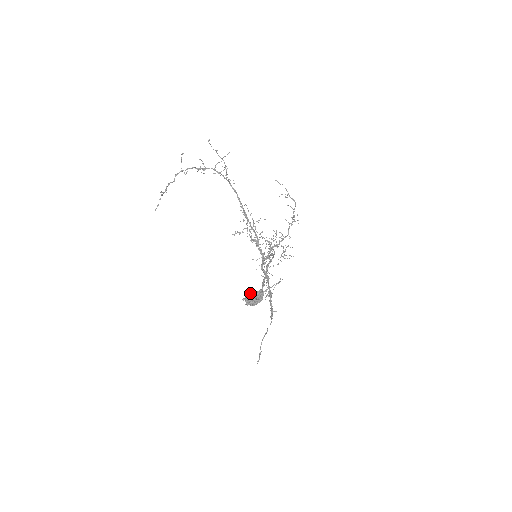
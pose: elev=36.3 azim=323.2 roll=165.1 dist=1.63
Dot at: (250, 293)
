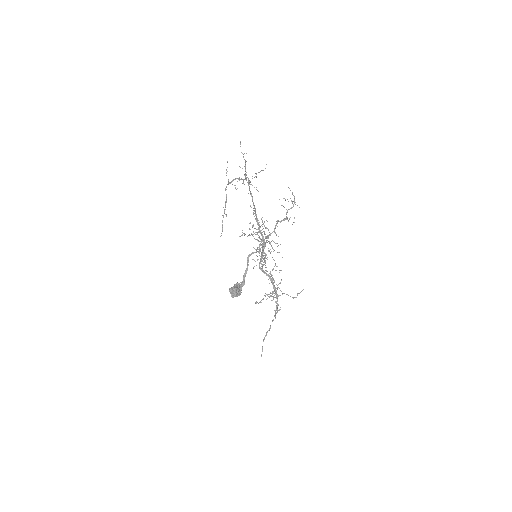
Dot at: (234, 285)
